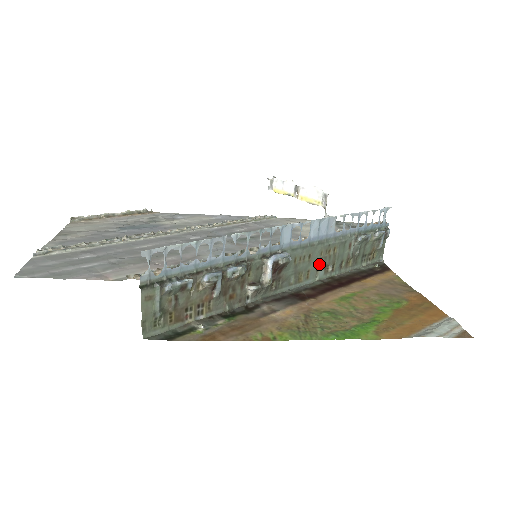
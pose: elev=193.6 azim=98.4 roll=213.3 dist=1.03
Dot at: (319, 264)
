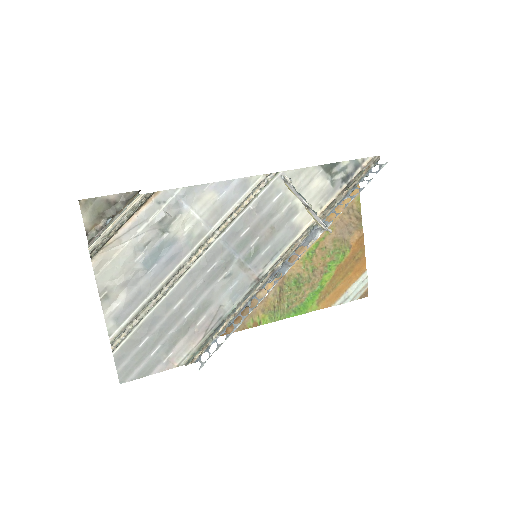
Dot at: occluded
